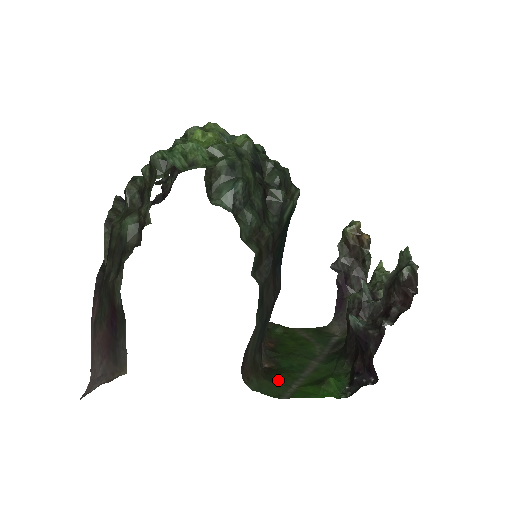
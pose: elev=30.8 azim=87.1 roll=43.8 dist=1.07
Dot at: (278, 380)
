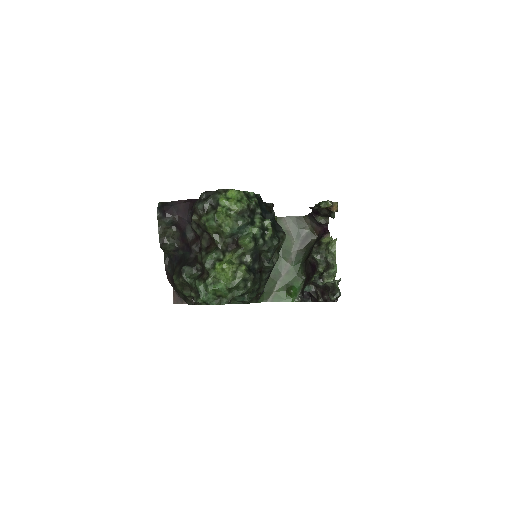
Dot at: (267, 288)
